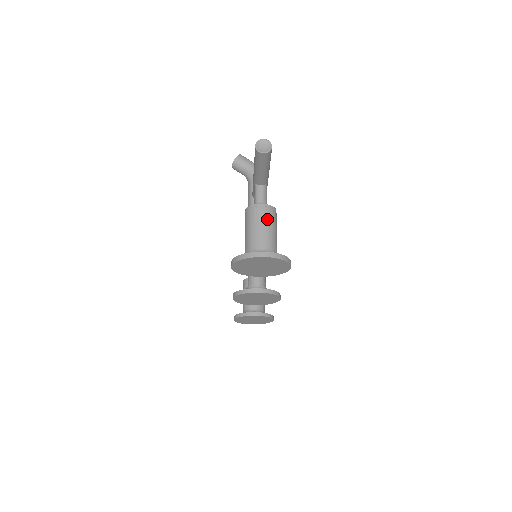
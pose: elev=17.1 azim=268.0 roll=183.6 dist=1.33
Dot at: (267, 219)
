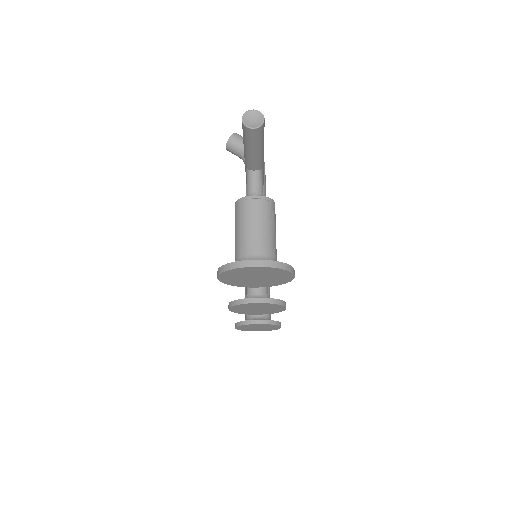
Dot at: (262, 215)
